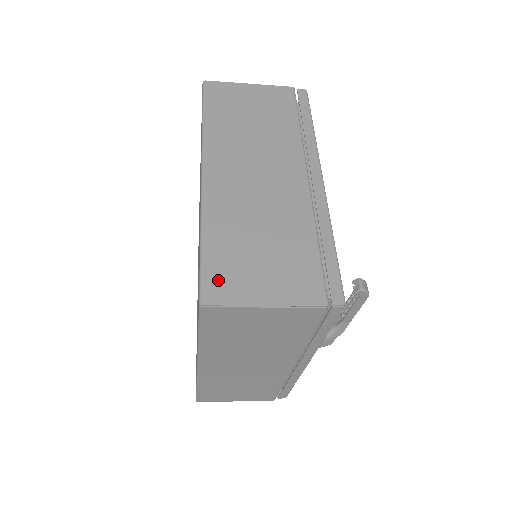
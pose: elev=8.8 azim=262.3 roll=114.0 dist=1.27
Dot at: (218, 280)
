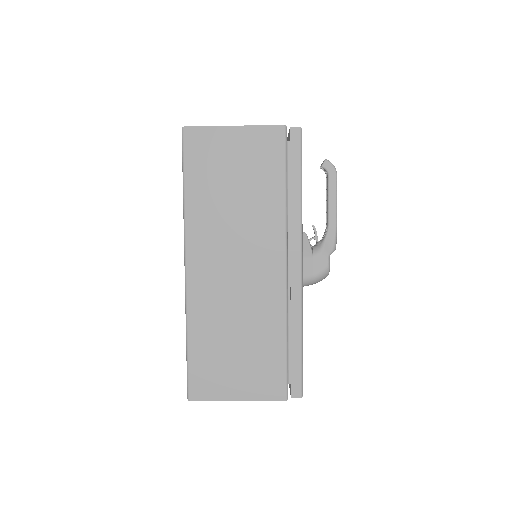
Dot at: occluded
